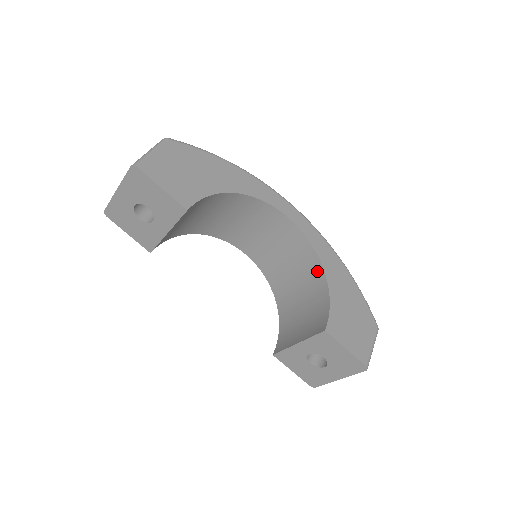
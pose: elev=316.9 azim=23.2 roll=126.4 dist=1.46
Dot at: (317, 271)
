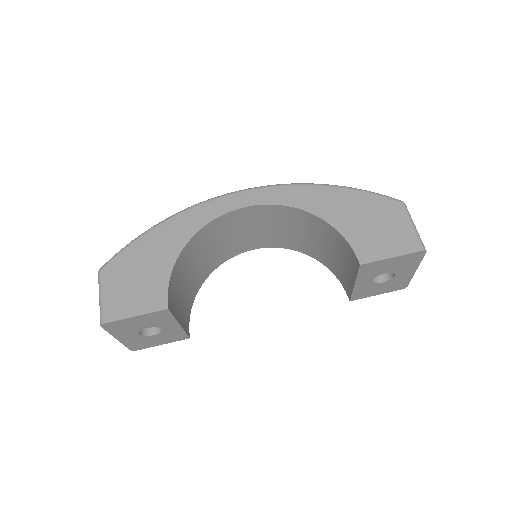
Dot at: (308, 218)
